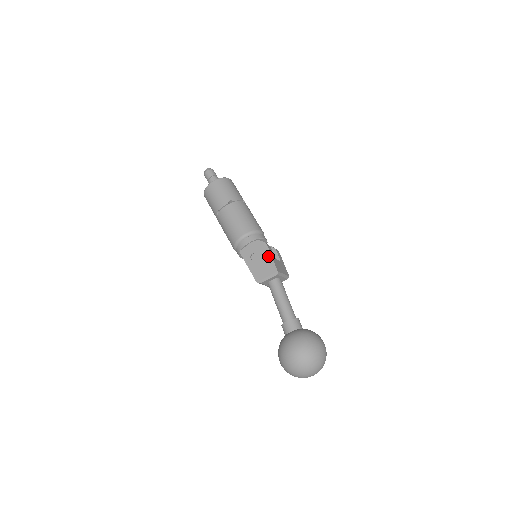
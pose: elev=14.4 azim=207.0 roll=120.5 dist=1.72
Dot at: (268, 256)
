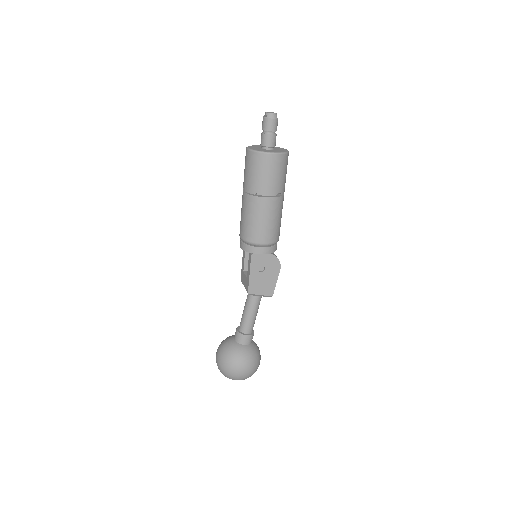
Dot at: (275, 278)
